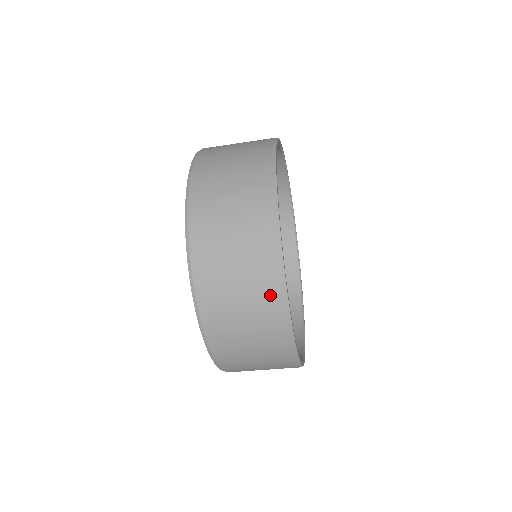
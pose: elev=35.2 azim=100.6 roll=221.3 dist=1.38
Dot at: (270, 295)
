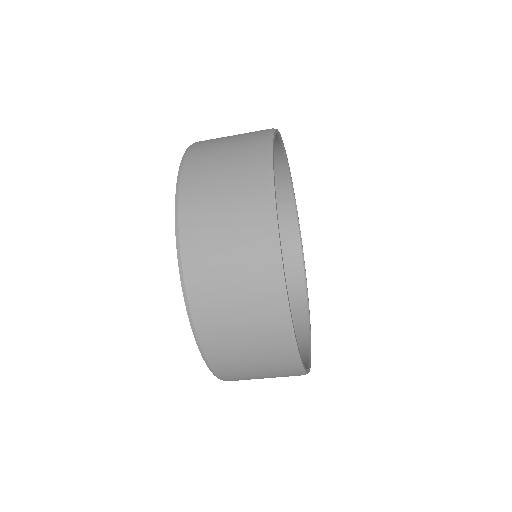
Dot at: (265, 276)
